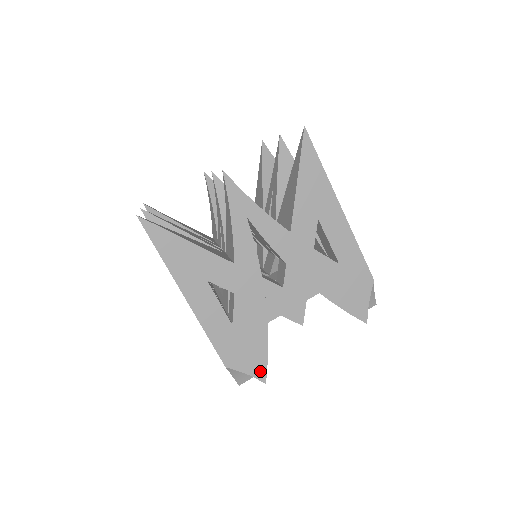
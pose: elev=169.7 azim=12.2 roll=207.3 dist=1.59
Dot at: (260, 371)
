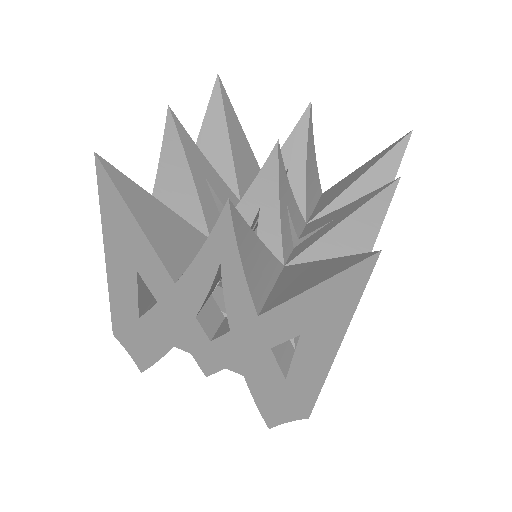
Dot at: occluded
